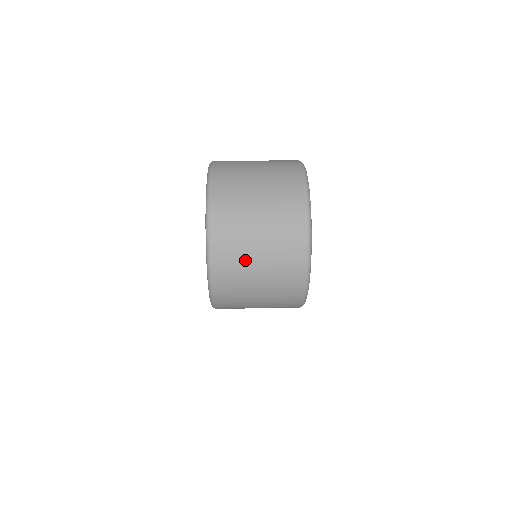
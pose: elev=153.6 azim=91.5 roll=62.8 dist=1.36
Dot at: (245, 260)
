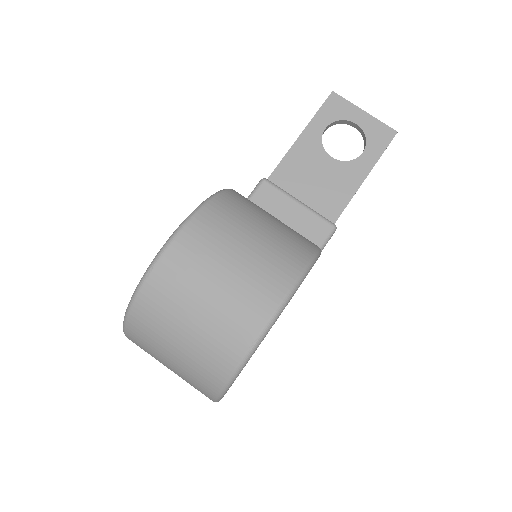
Dot at: occluded
